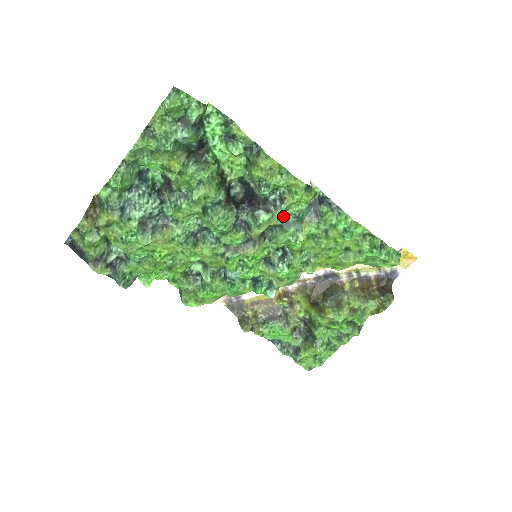
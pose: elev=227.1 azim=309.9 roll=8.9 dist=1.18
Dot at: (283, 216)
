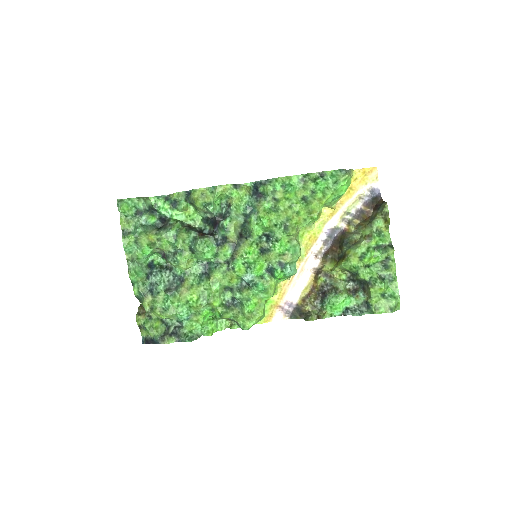
Dot at: (241, 215)
